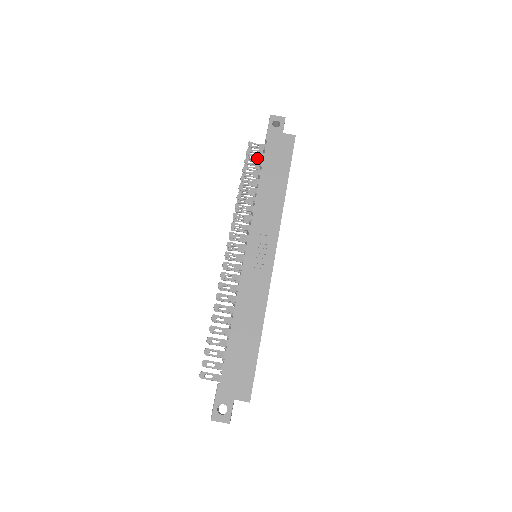
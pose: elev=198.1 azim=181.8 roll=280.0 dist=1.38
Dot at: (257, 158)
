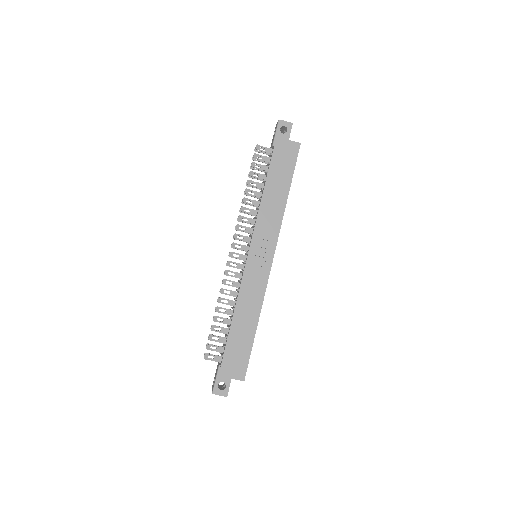
Dot at: (263, 160)
